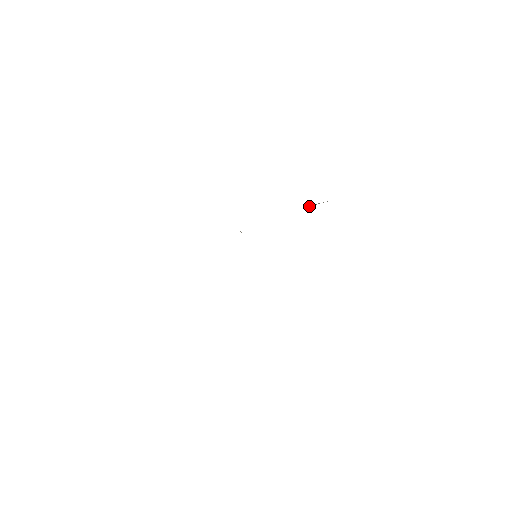
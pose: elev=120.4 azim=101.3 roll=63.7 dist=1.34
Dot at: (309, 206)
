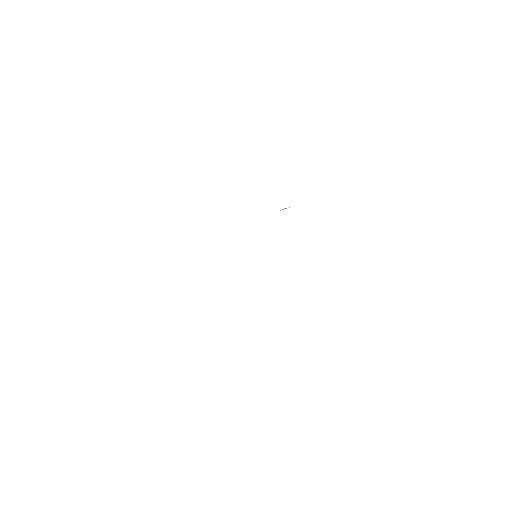
Dot at: occluded
